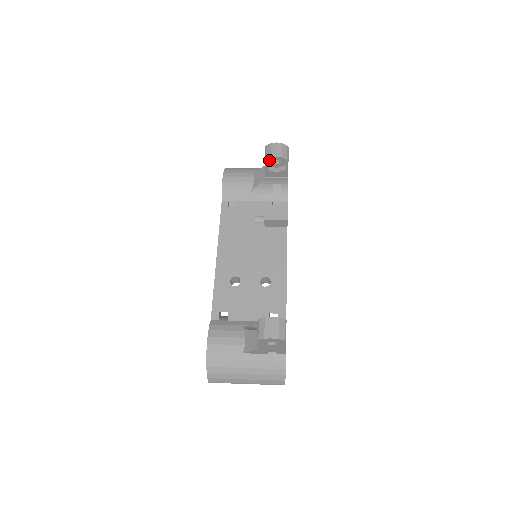
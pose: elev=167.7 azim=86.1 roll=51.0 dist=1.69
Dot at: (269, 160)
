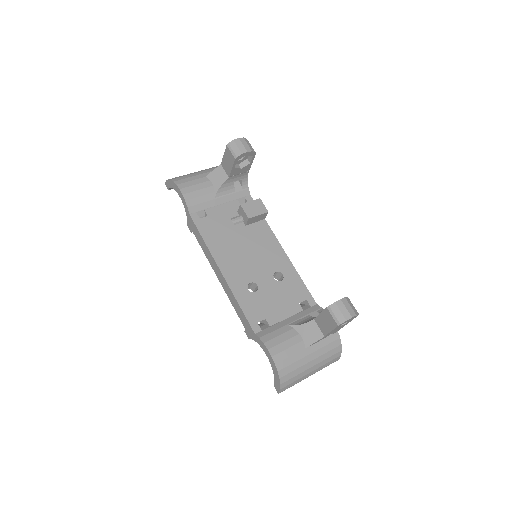
Dot at: (239, 157)
